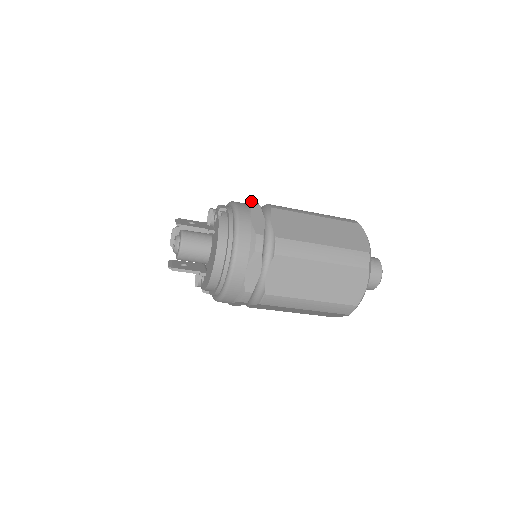
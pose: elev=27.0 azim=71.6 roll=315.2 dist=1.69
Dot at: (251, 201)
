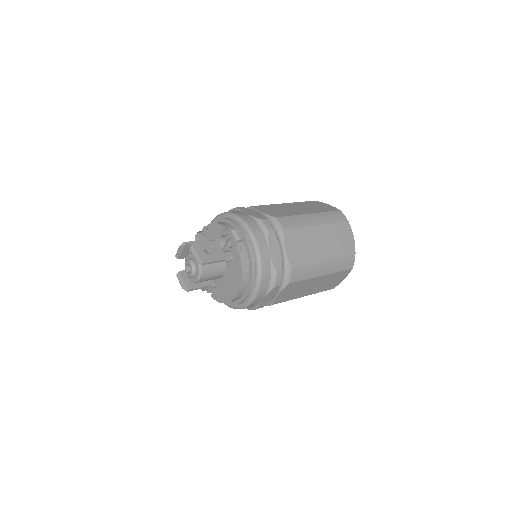
Dot at: (264, 223)
